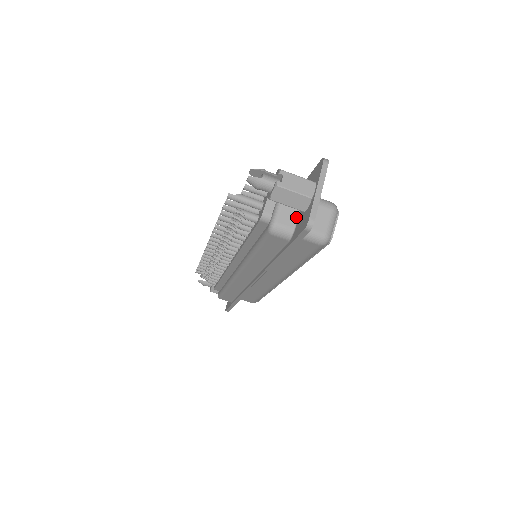
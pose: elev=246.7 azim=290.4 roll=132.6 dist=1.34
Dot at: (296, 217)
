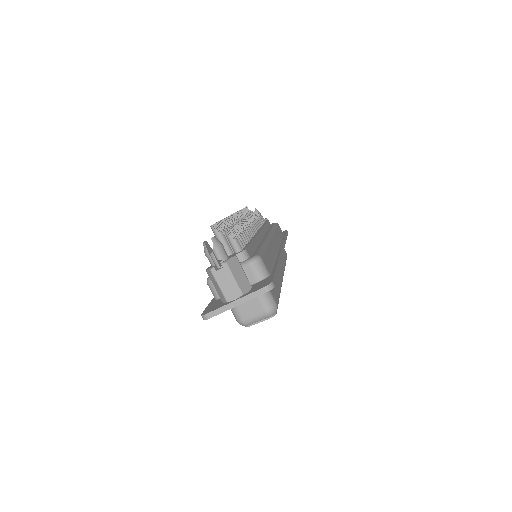
Dot at: occluded
